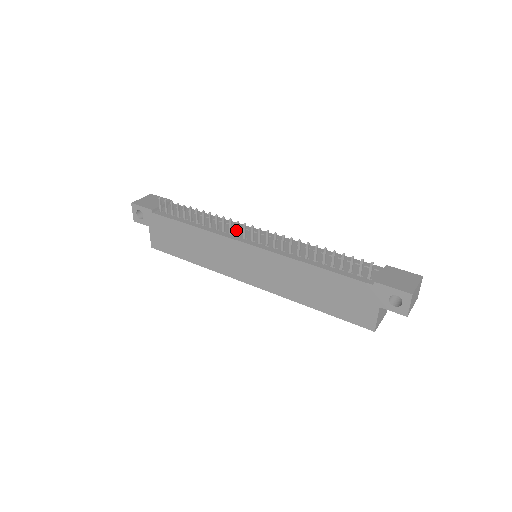
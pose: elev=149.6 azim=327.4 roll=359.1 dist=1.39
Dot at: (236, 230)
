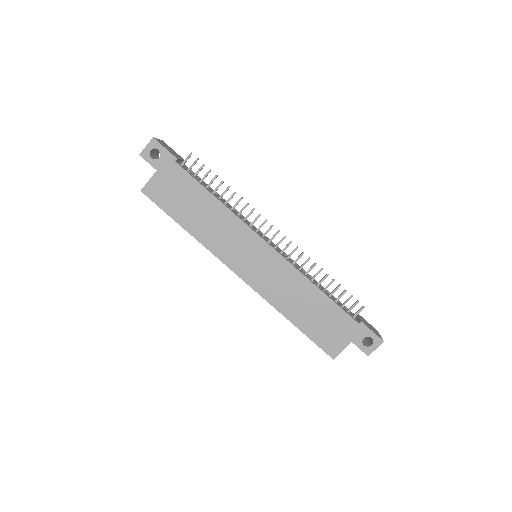
Dot at: (260, 226)
